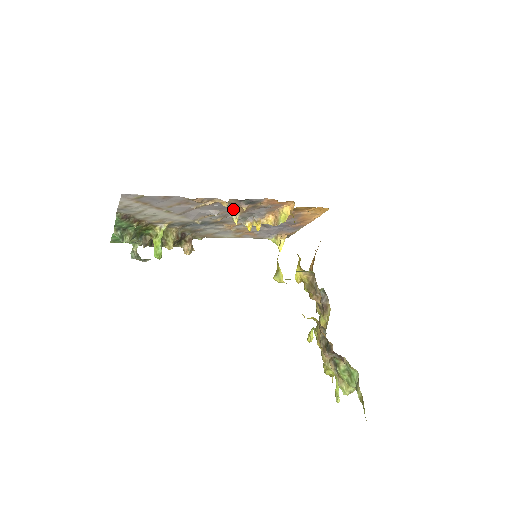
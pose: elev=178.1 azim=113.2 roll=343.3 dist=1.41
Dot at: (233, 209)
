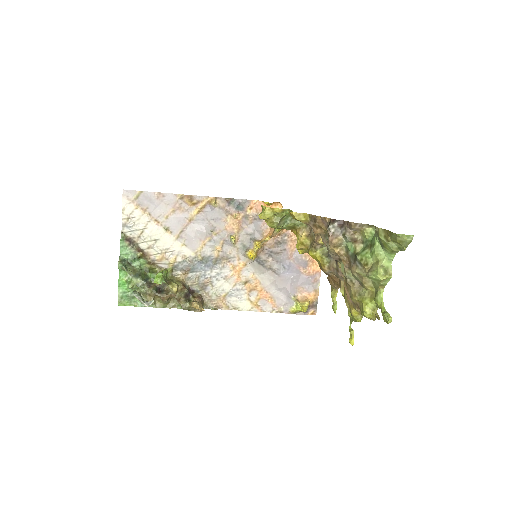
Dot at: (227, 223)
